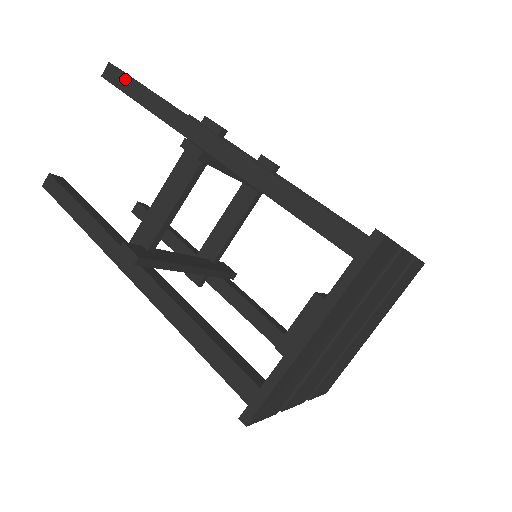
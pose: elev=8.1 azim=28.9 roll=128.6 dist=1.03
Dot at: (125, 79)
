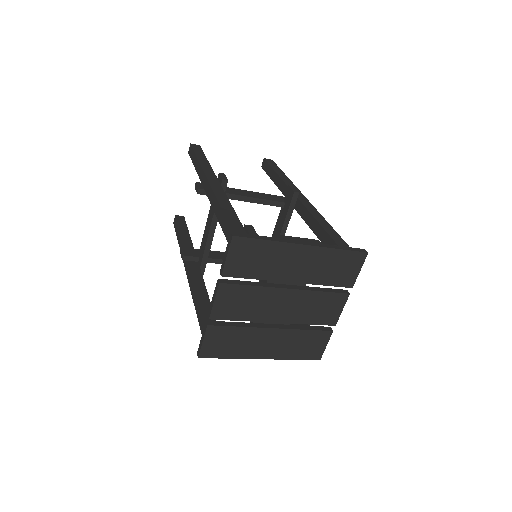
Dot at: (276, 166)
